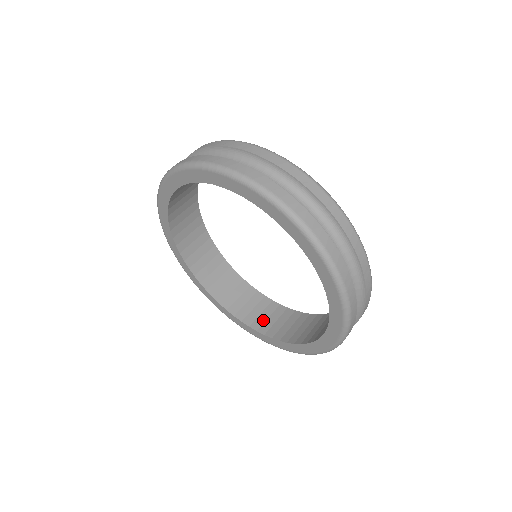
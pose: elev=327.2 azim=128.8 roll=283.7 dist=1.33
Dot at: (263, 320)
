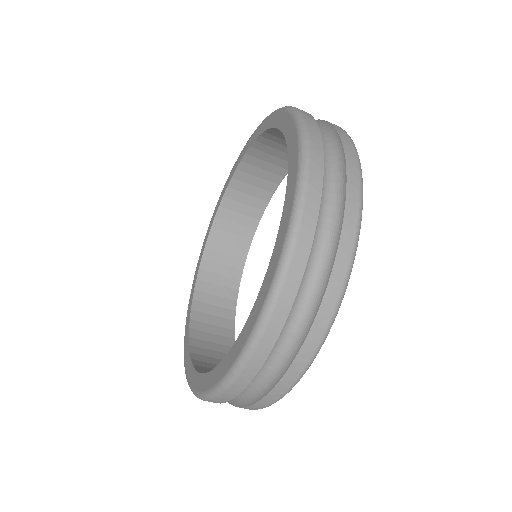
Dot at: (206, 320)
